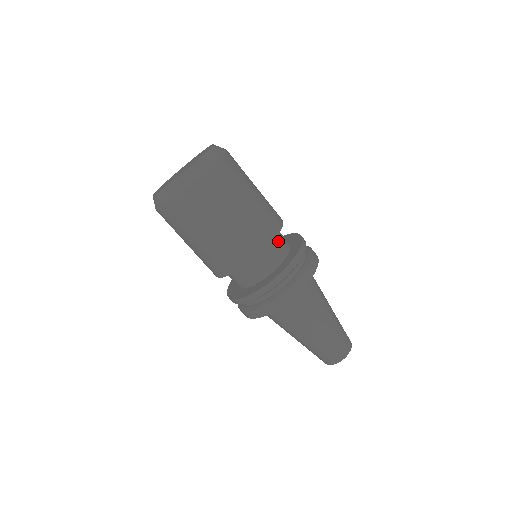
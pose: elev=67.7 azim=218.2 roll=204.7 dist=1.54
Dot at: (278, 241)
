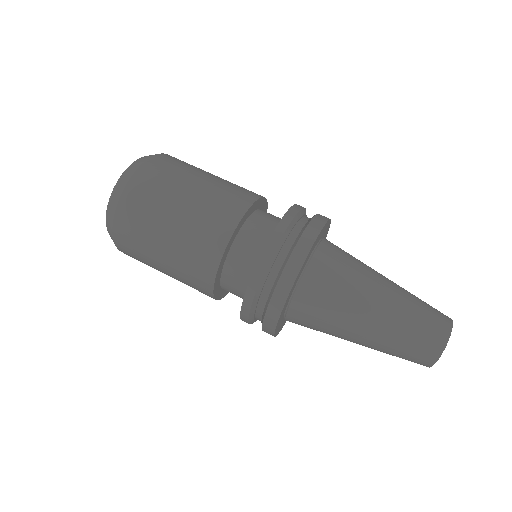
Dot at: (260, 220)
